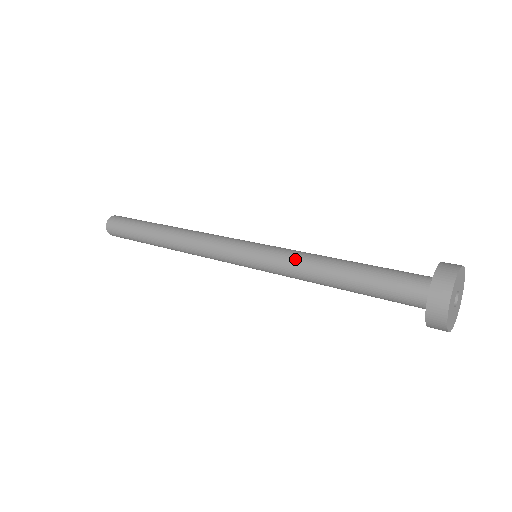
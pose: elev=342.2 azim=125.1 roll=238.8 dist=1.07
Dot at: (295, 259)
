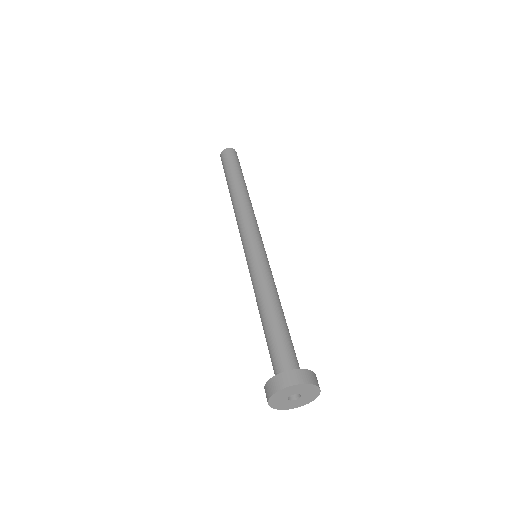
Dot at: occluded
